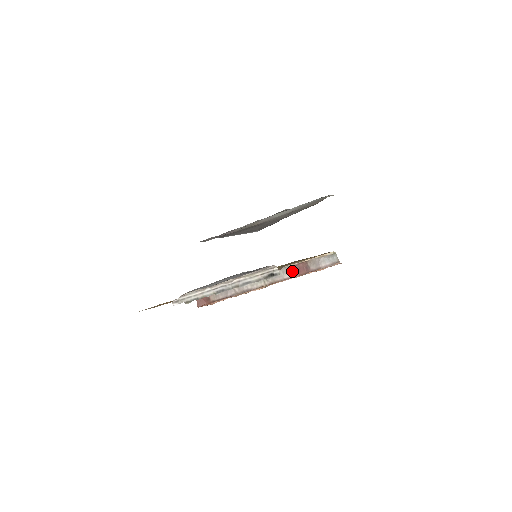
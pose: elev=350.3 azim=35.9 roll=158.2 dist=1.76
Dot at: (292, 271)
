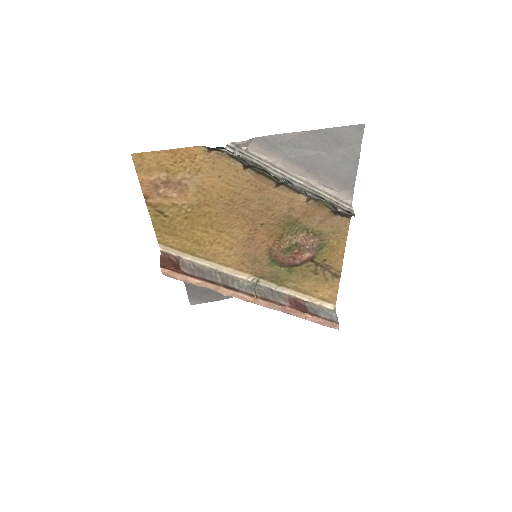
Dot at: (289, 301)
